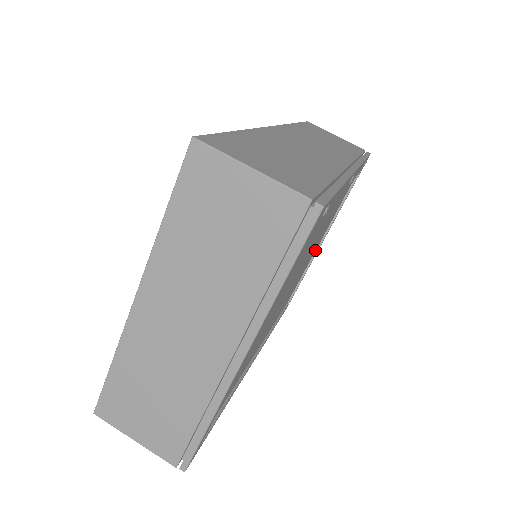
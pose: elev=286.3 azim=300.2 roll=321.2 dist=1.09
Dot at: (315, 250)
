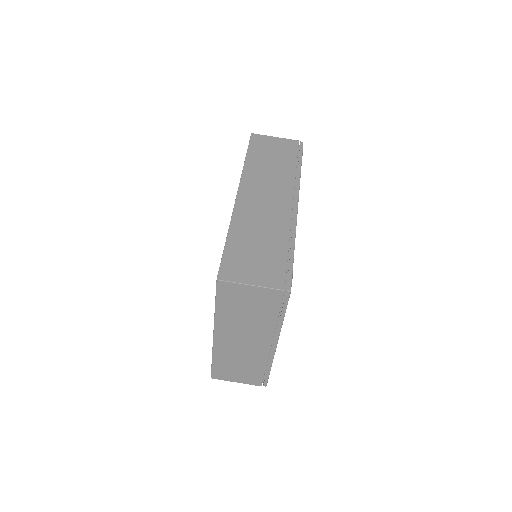
Dot at: occluded
